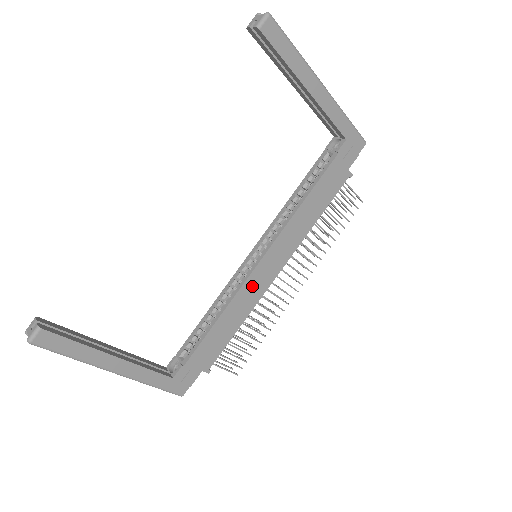
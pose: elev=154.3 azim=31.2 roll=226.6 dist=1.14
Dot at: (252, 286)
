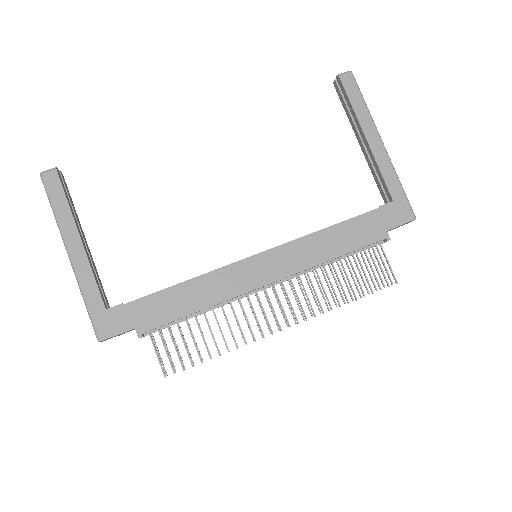
Dot at: (234, 275)
